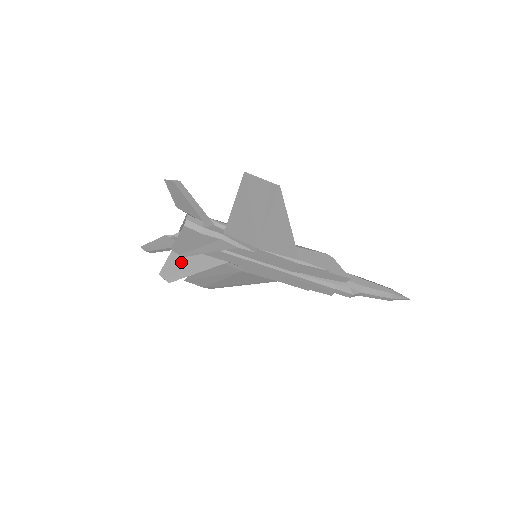
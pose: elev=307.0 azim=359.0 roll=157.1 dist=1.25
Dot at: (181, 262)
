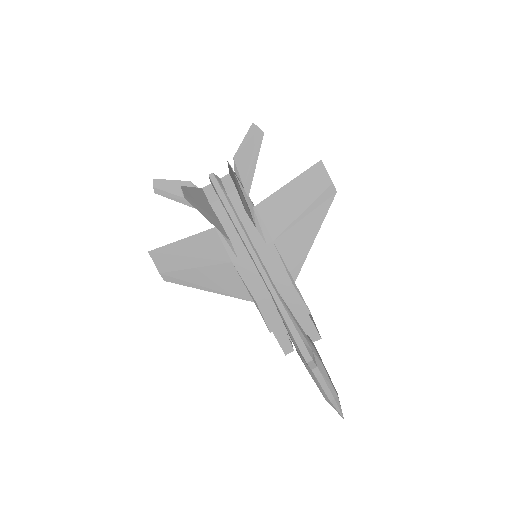
Dot at: (200, 200)
